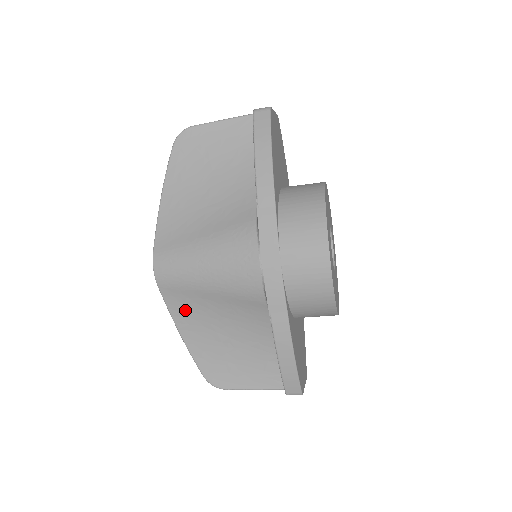
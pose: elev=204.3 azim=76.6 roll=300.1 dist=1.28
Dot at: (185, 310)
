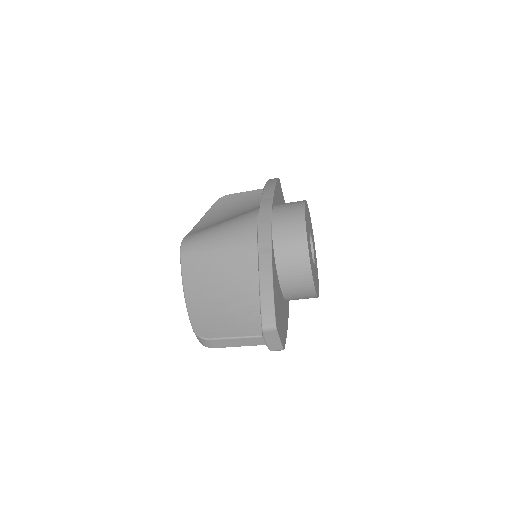
Dot at: (195, 272)
